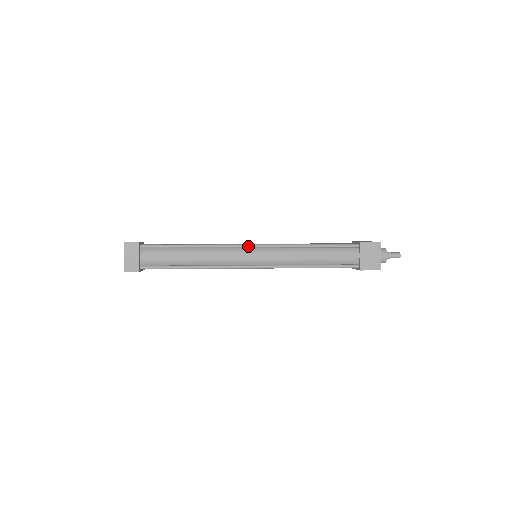
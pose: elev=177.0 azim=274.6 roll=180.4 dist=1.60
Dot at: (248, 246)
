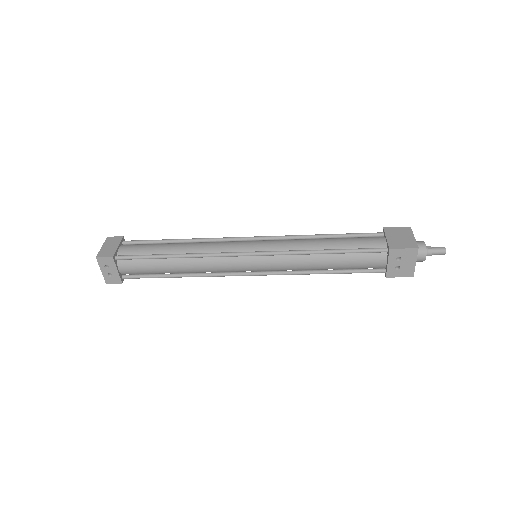
Dot at: (245, 237)
